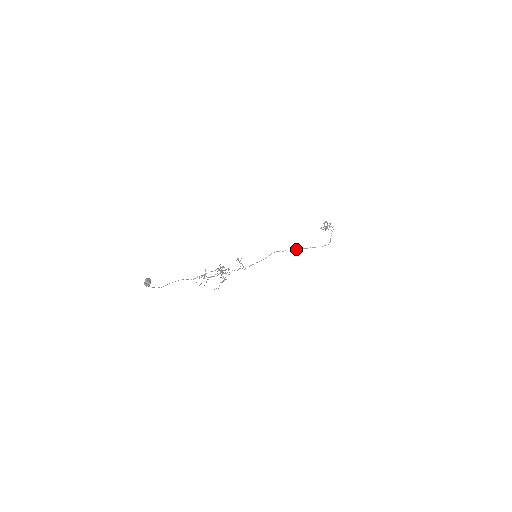
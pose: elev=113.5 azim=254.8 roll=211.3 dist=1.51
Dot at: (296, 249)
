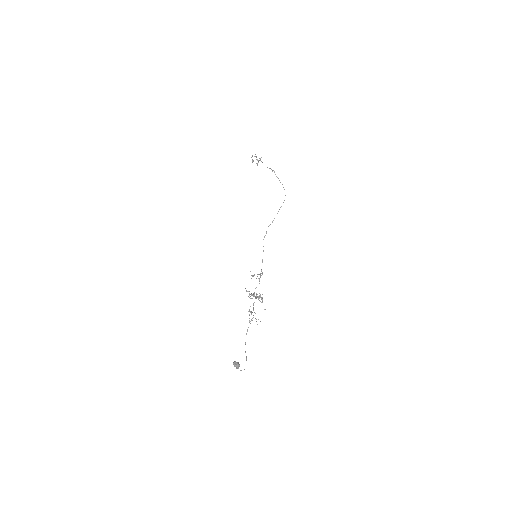
Dot at: (272, 221)
